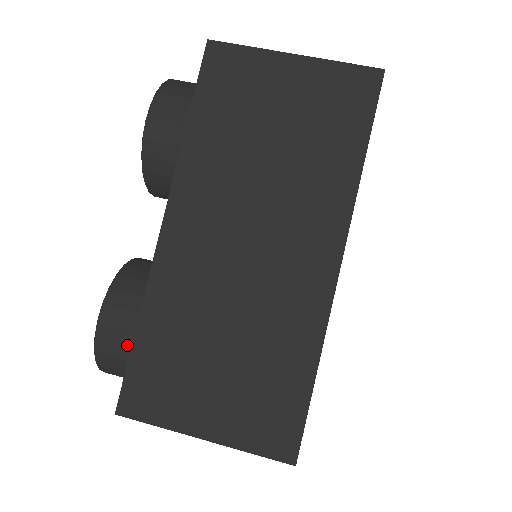
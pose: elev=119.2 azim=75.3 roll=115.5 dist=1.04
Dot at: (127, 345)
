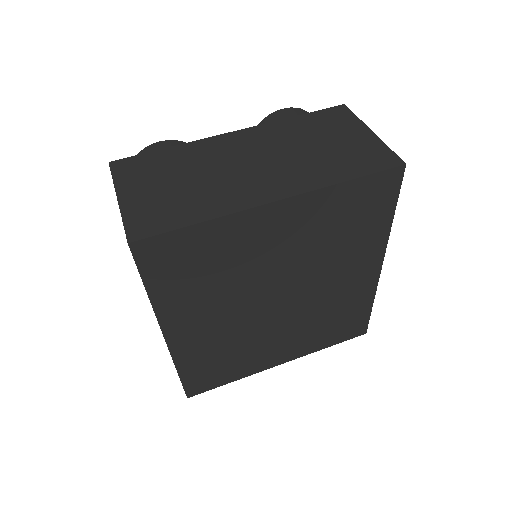
Dot at: occluded
